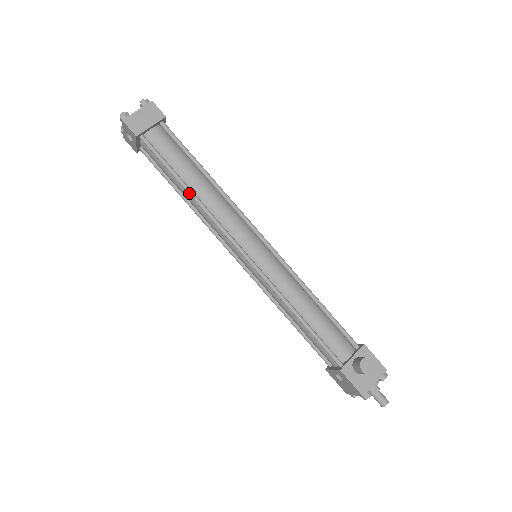
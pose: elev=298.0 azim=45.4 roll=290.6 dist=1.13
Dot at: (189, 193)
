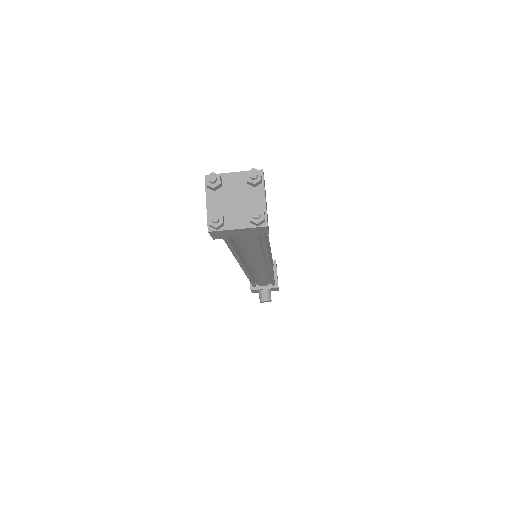
Dot at: (233, 254)
